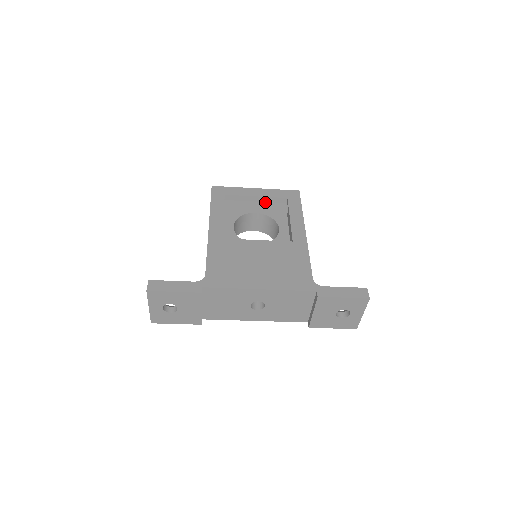
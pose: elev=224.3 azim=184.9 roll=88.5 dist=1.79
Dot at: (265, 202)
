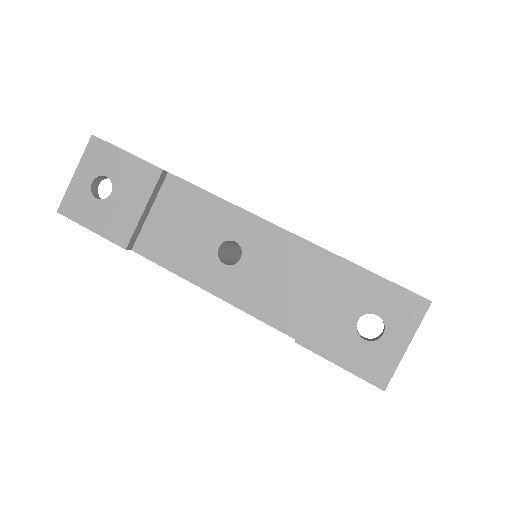
Dot at: occluded
